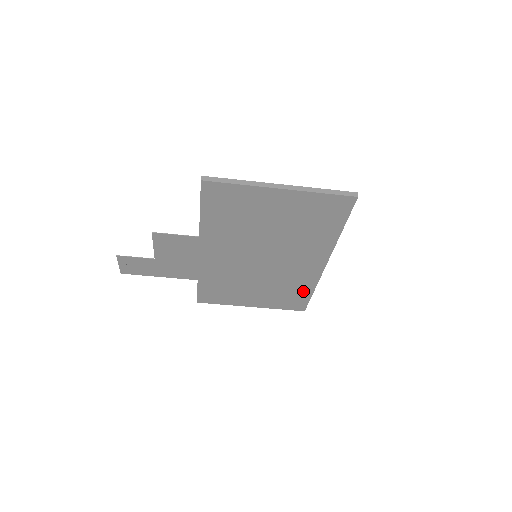
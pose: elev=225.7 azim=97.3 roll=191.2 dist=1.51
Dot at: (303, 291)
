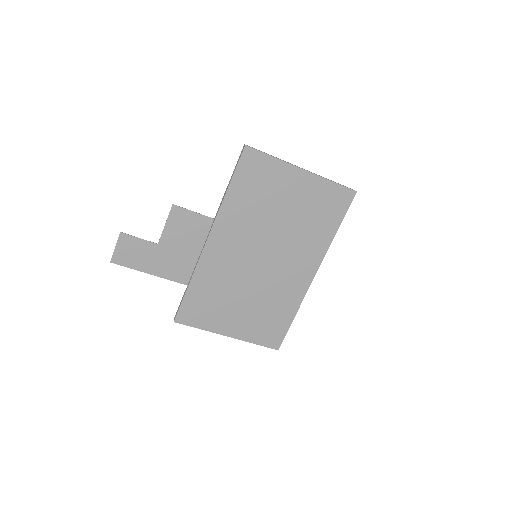
Dot at: (285, 315)
